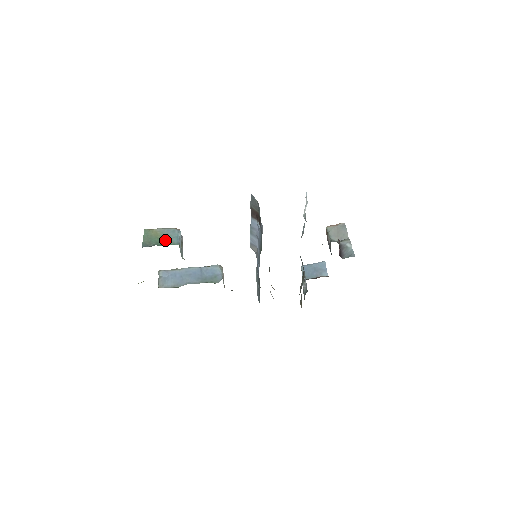
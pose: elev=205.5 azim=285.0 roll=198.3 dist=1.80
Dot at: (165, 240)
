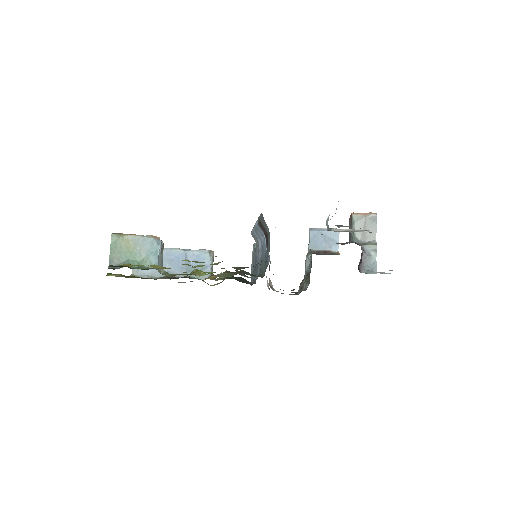
Dot at: (139, 257)
